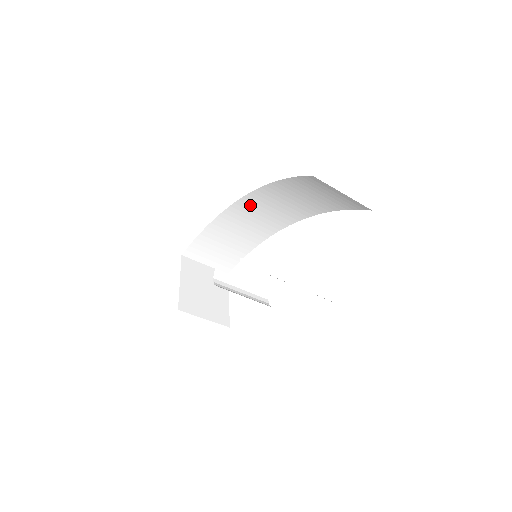
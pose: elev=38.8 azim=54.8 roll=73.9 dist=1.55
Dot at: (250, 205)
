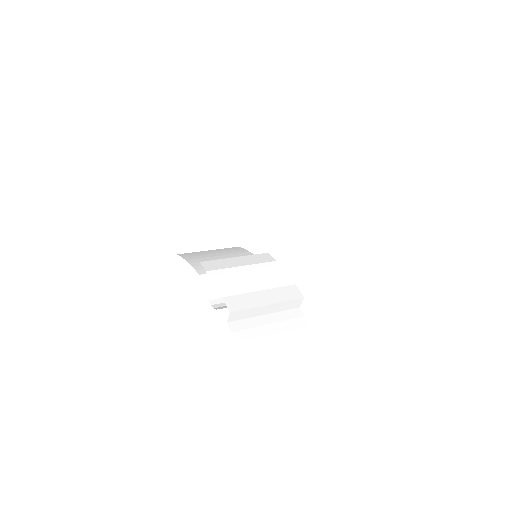
Dot at: occluded
